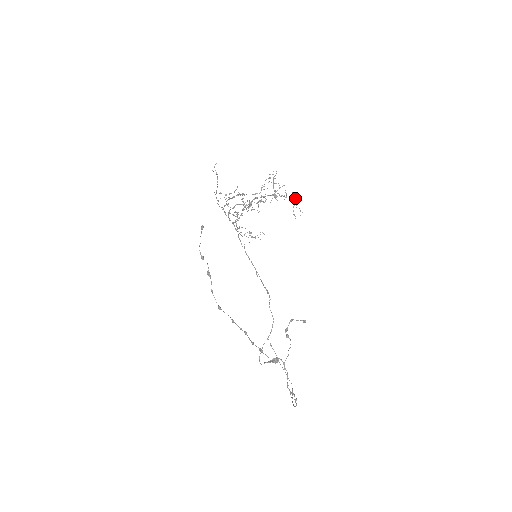
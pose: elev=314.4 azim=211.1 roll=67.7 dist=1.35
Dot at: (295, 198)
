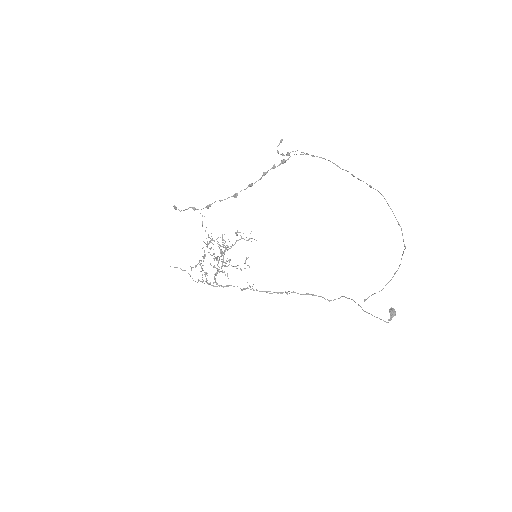
Dot at: occluded
